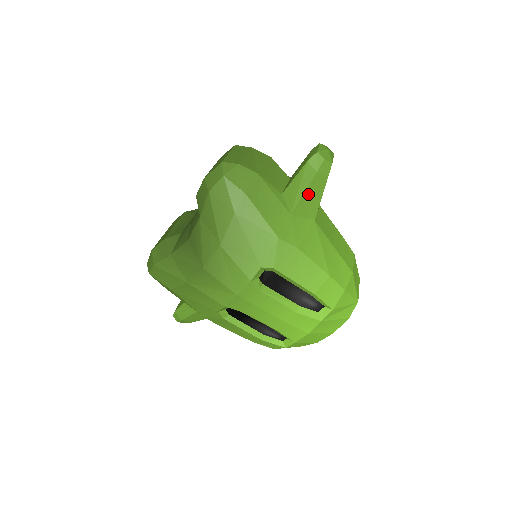
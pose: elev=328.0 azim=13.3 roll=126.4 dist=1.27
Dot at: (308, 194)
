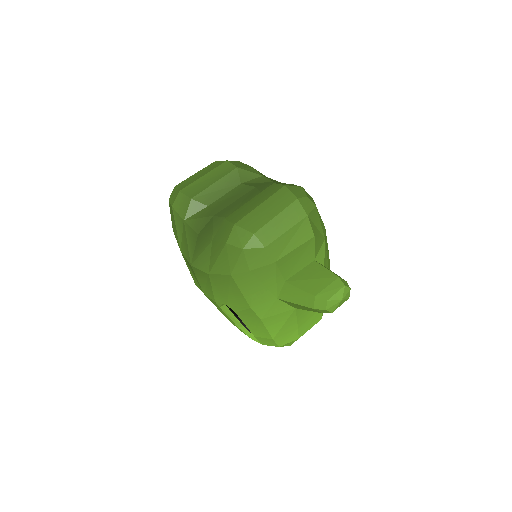
Dot at: (299, 305)
